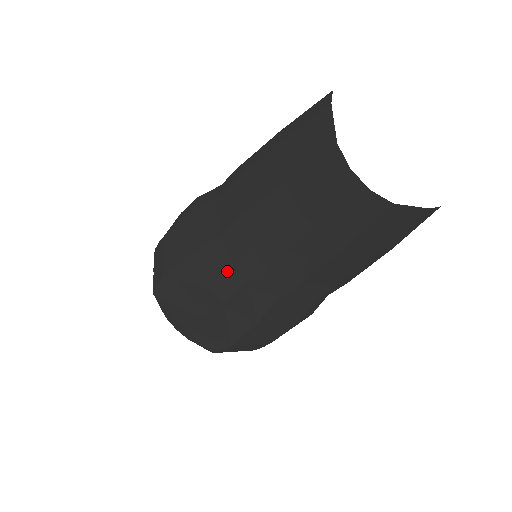
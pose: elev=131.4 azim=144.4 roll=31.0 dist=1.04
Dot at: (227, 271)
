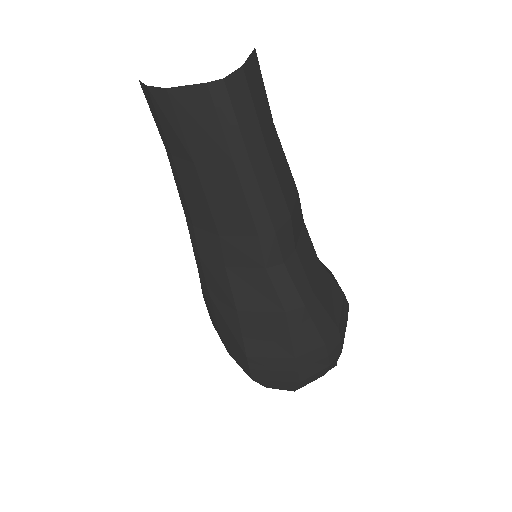
Dot at: (194, 253)
